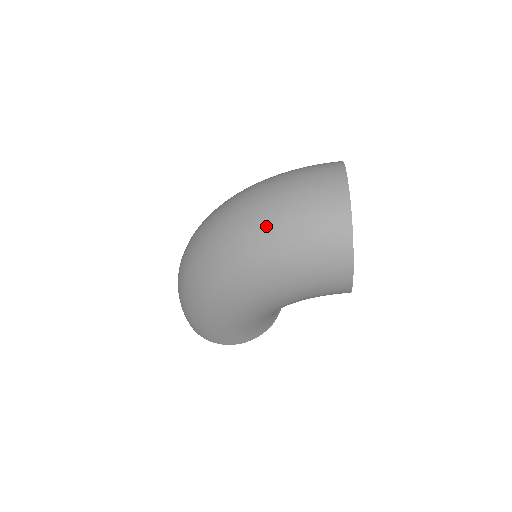
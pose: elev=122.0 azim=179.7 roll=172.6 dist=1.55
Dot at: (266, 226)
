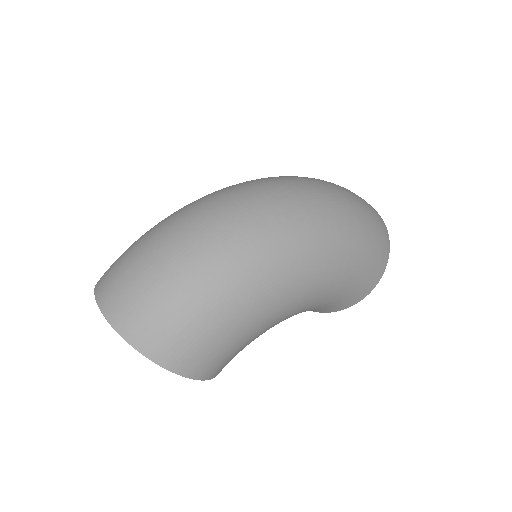
Dot at: (345, 202)
